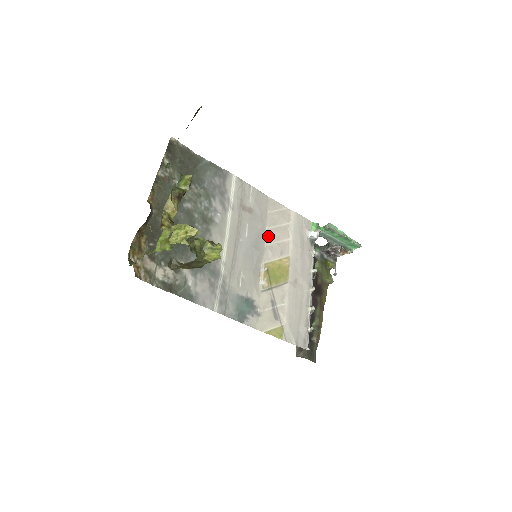
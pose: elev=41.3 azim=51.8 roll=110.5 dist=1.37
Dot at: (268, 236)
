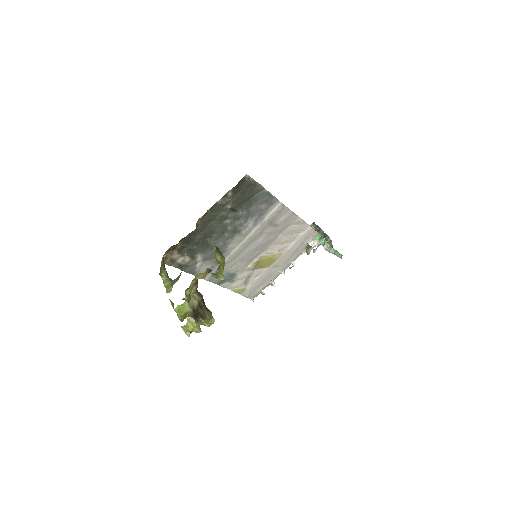
Dot at: (277, 241)
